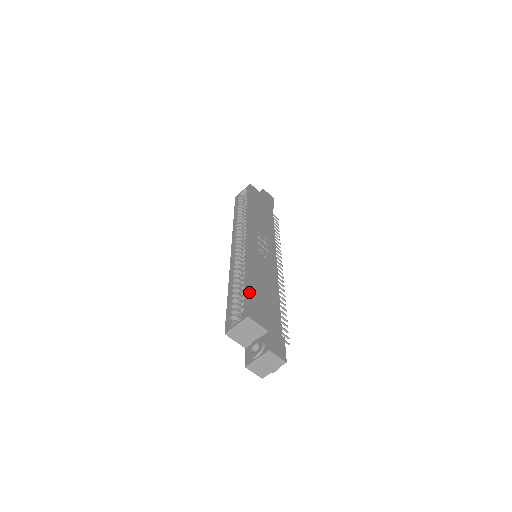
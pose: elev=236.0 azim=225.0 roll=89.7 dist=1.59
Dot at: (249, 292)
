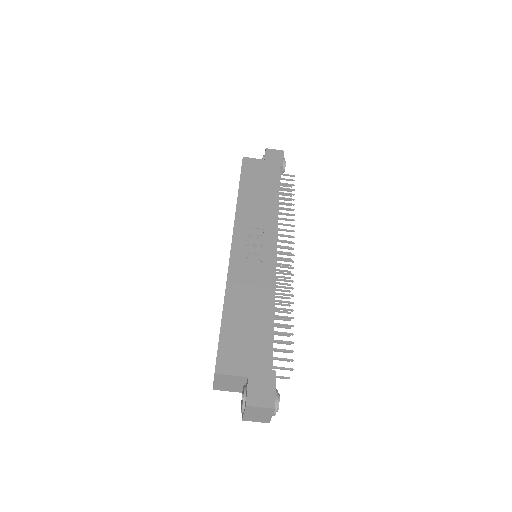
Dot at: (221, 334)
